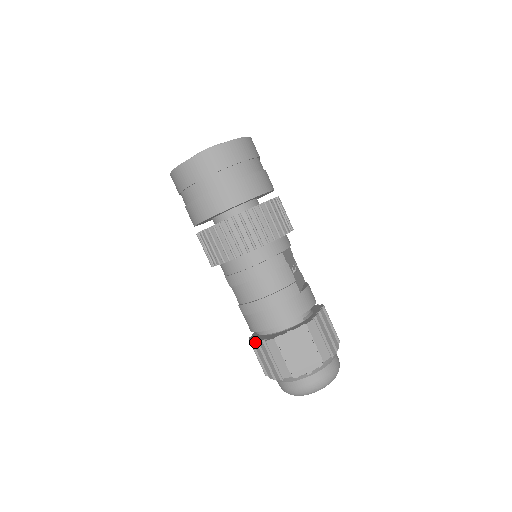
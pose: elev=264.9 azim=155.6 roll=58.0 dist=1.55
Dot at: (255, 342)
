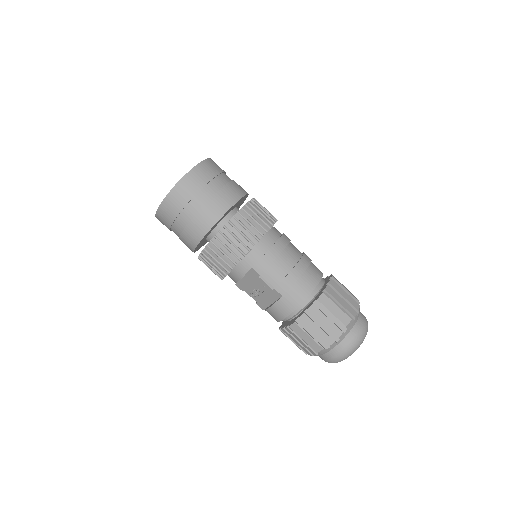
Dot at: (304, 315)
